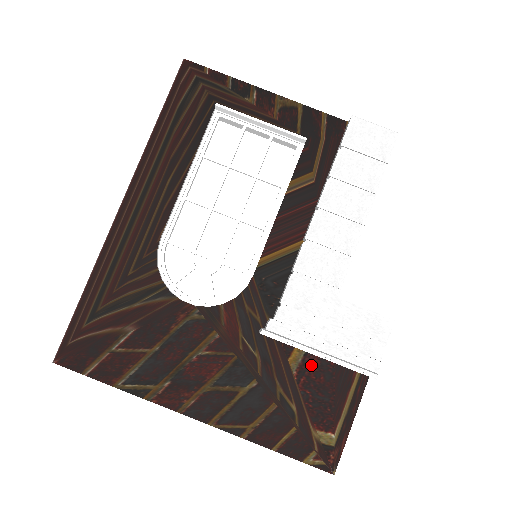
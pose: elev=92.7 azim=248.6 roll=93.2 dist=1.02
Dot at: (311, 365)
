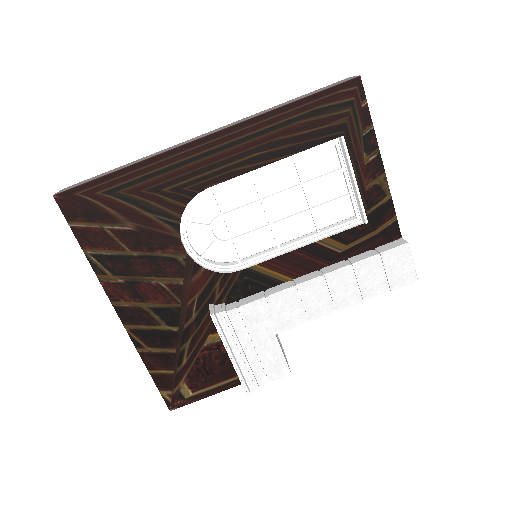
Dot at: (219, 349)
